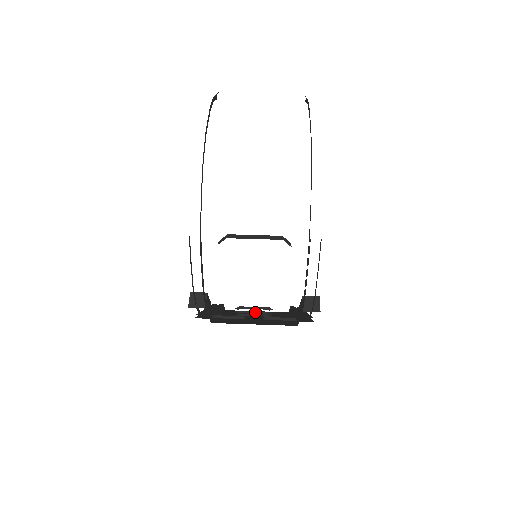
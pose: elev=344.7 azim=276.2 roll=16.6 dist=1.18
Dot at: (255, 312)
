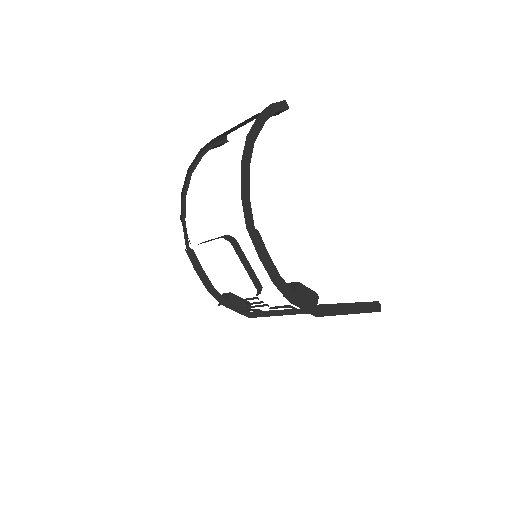
Dot at: (254, 303)
